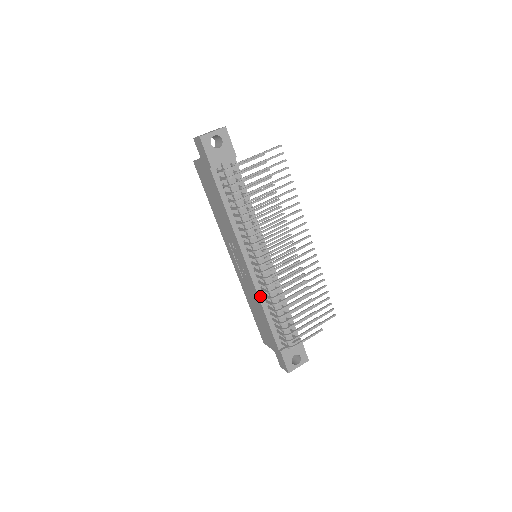
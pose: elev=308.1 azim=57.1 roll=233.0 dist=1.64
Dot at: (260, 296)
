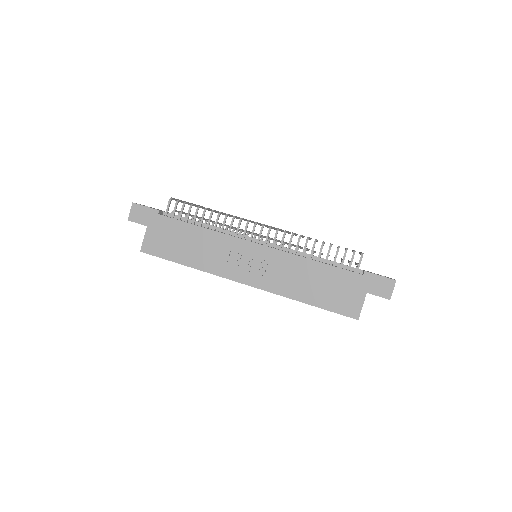
Dot at: (293, 254)
